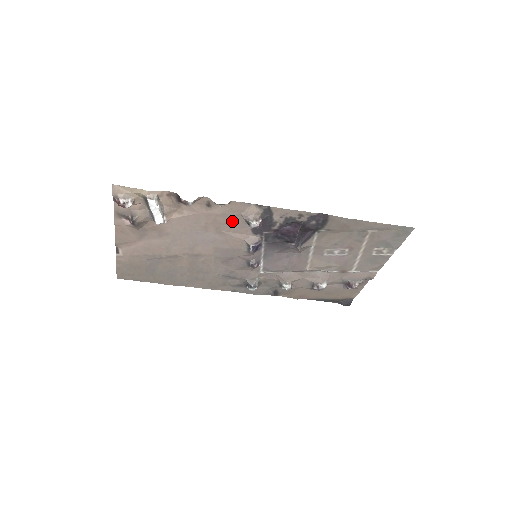
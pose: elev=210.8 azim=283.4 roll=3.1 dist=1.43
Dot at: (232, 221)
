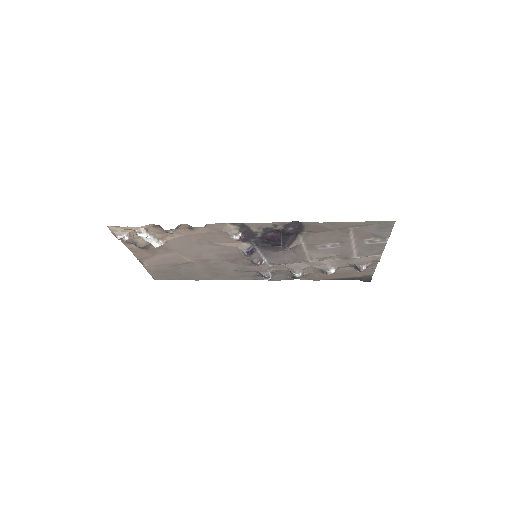
Dot at: (218, 236)
